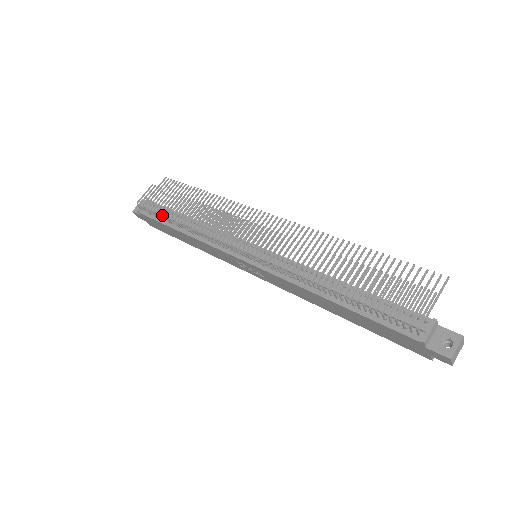
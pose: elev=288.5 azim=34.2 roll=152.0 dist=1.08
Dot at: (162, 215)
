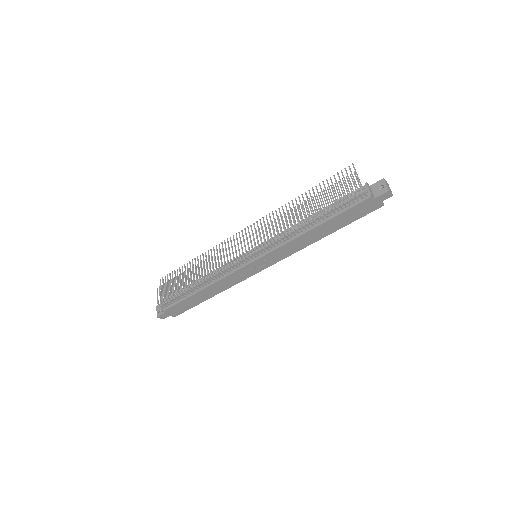
Dot at: occluded
